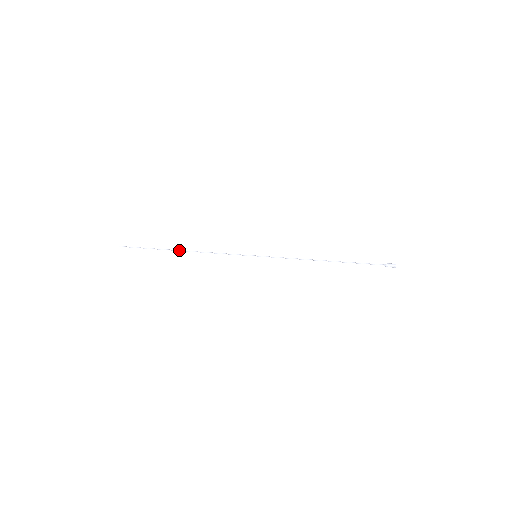
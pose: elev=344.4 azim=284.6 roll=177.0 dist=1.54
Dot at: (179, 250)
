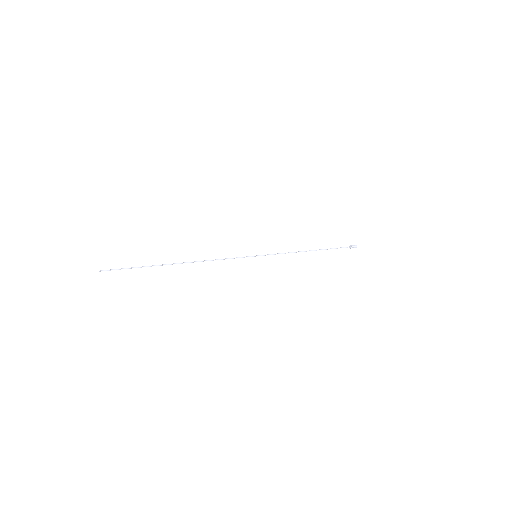
Dot at: (178, 263)
